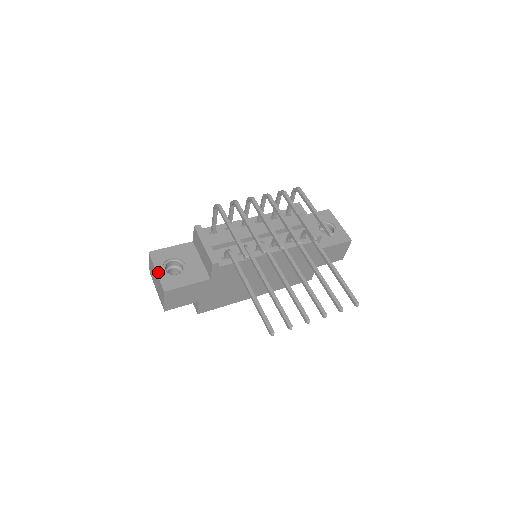
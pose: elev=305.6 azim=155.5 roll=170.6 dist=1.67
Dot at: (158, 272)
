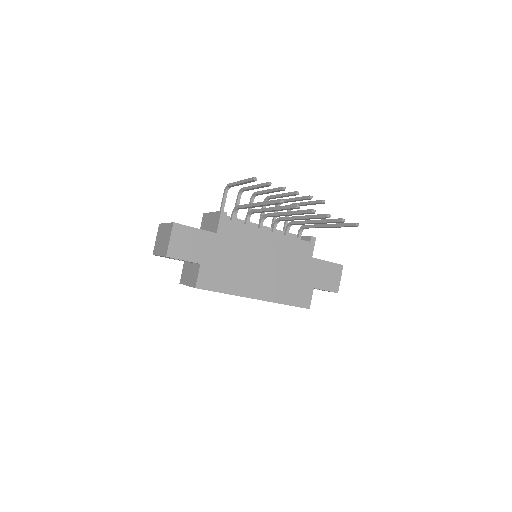
Dot at: occluded
